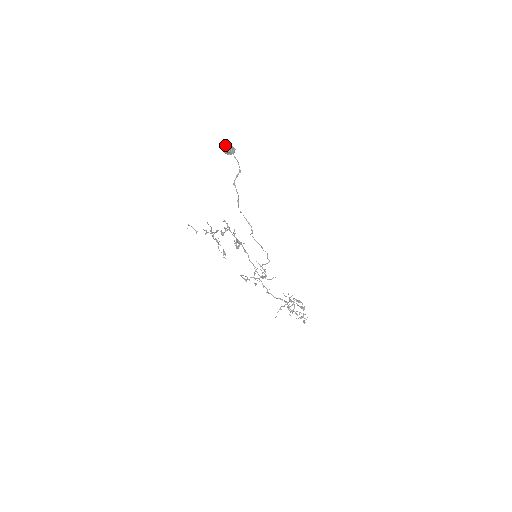
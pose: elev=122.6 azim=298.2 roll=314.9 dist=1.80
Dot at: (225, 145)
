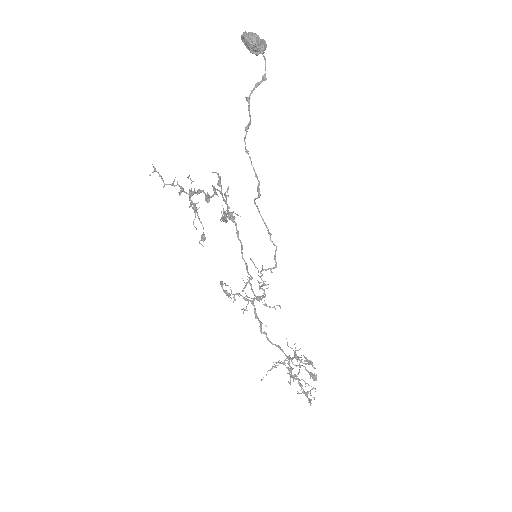
Dot at: (251, 32)
